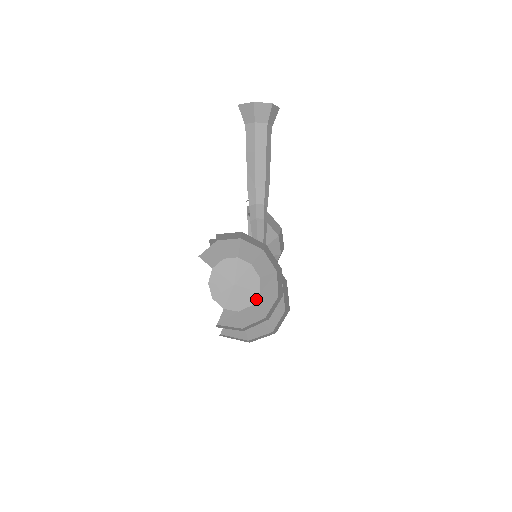
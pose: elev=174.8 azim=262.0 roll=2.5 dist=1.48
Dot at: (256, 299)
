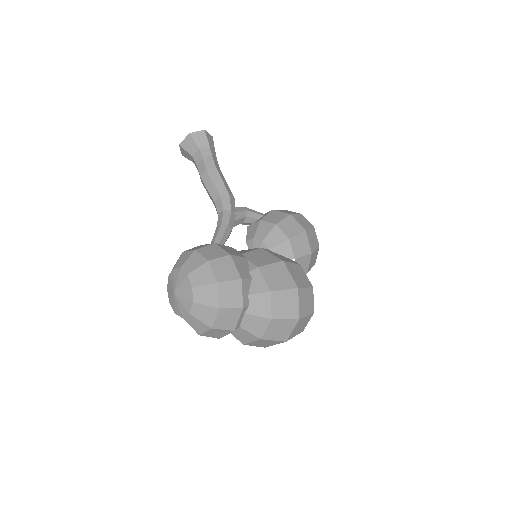
Dot at: (193, 295)
